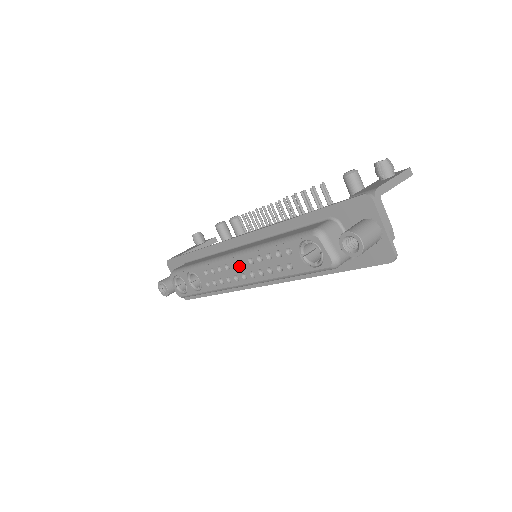
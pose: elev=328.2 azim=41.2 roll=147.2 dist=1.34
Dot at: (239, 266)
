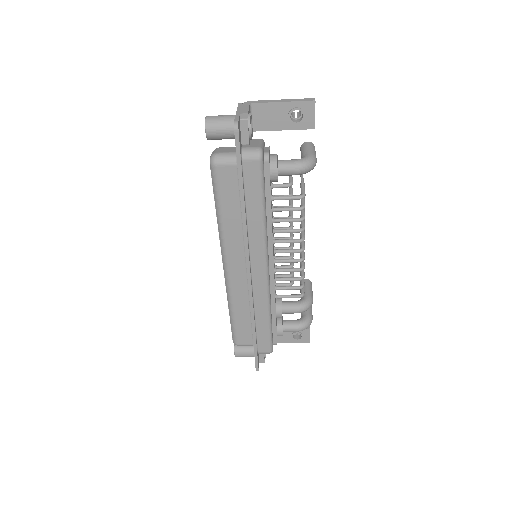
Dot at: occluded
